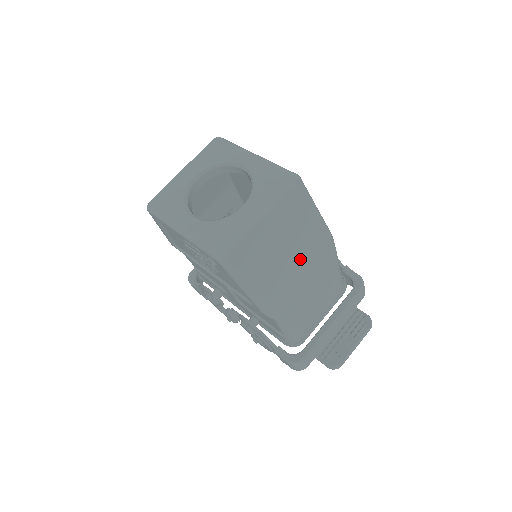
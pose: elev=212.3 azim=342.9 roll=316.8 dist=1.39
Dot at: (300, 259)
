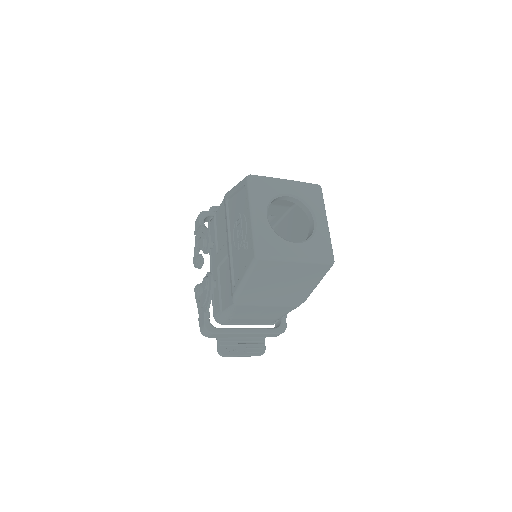
Dot at: (282, 294)
